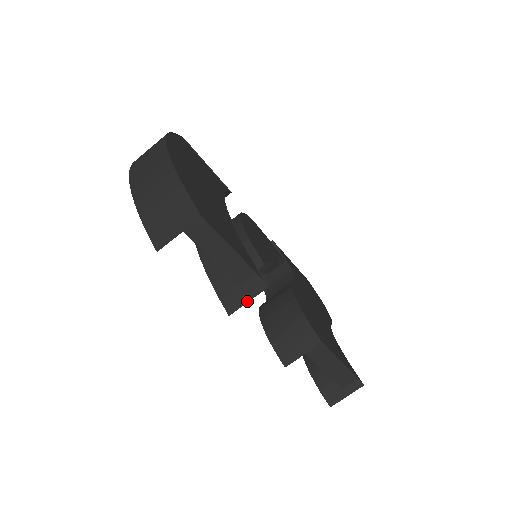
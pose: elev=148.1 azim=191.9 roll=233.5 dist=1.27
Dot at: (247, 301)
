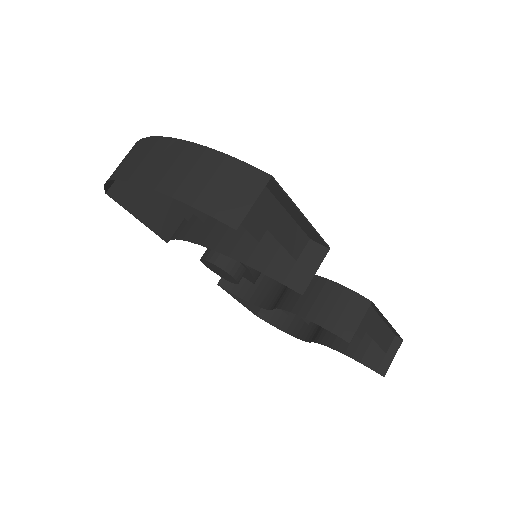
Dot at: (314, 272)
